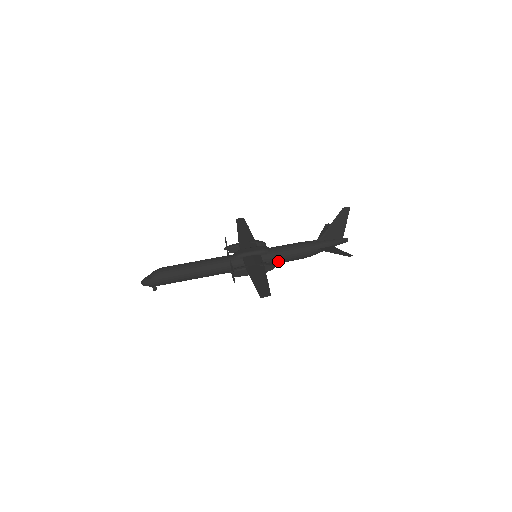
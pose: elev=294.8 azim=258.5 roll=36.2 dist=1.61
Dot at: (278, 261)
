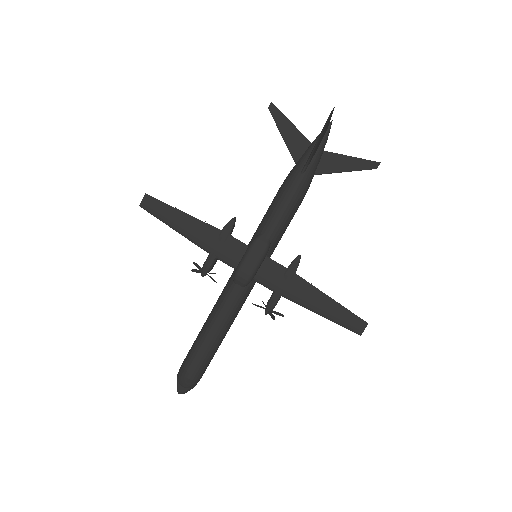
Dot at: occluded
